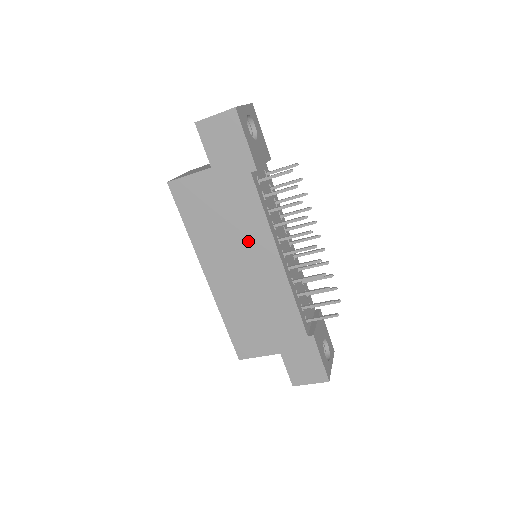
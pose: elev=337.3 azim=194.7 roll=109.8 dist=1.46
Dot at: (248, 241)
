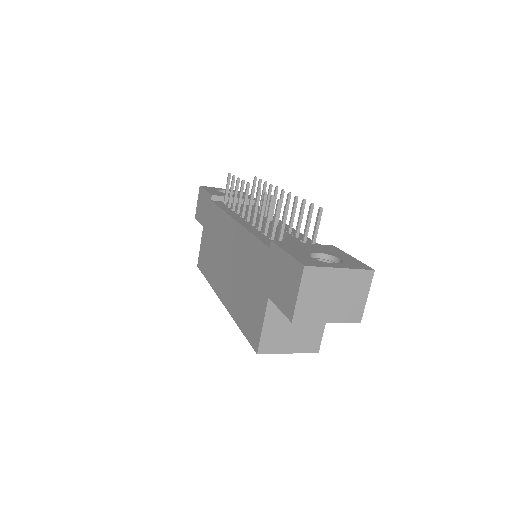
Dot at: (223, 238)
